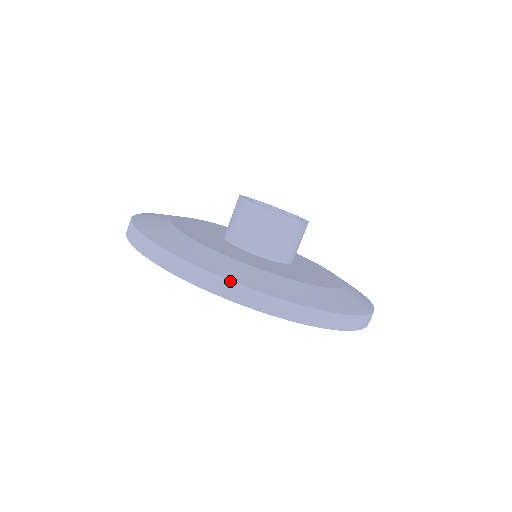
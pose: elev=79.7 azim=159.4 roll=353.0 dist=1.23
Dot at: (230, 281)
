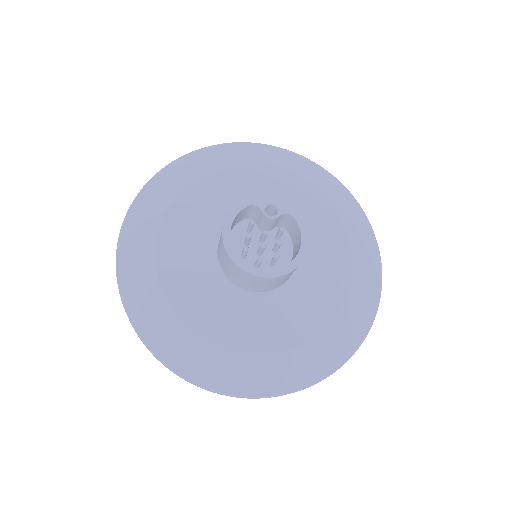
Dot at: (222, 394)
